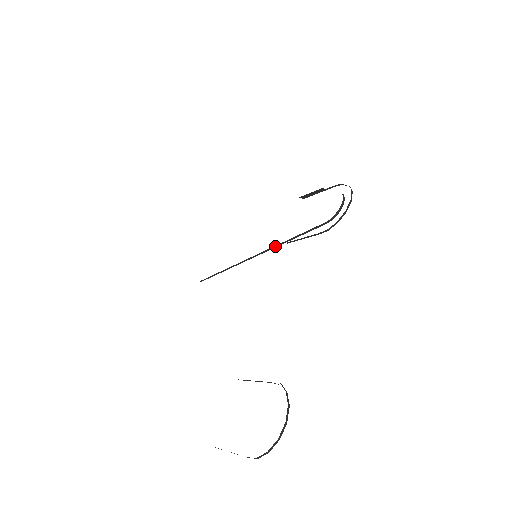
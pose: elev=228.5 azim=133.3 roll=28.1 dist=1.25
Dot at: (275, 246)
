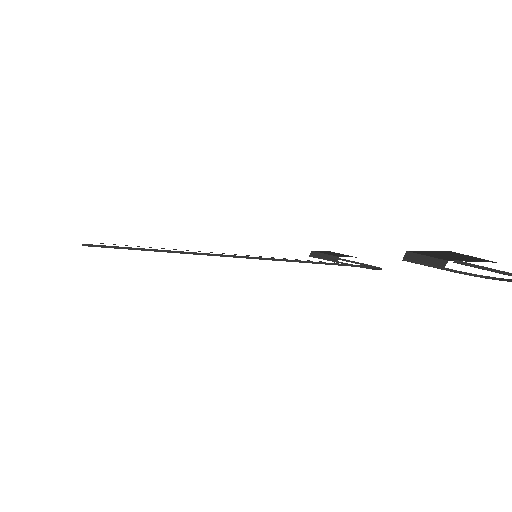
Dot at: (289, 260)
